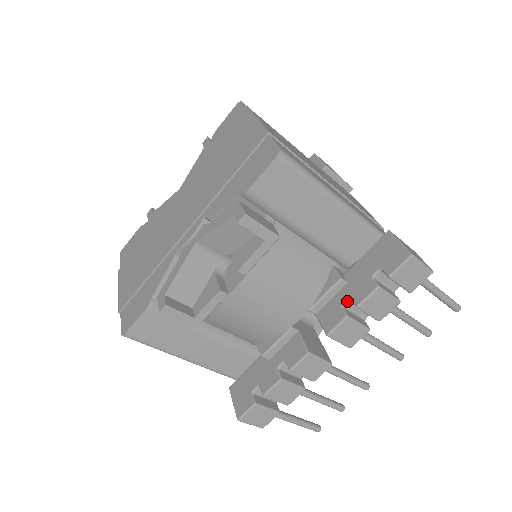
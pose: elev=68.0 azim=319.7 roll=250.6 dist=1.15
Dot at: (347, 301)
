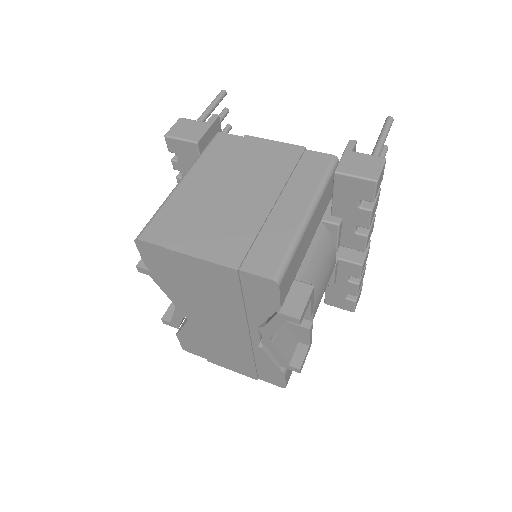
Dot at: (356, 228)
